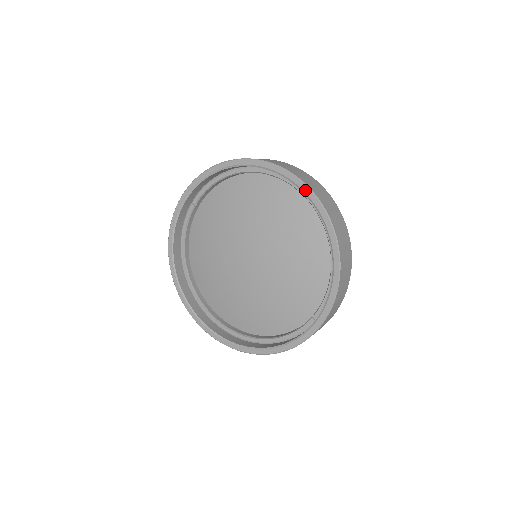
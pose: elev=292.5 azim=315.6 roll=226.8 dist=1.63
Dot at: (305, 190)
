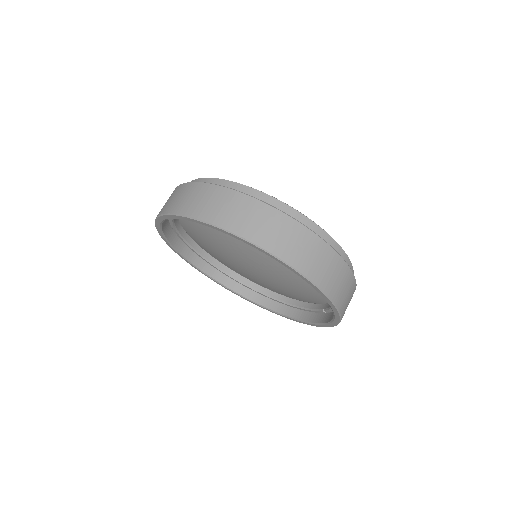
Dot at: (287, 267)
